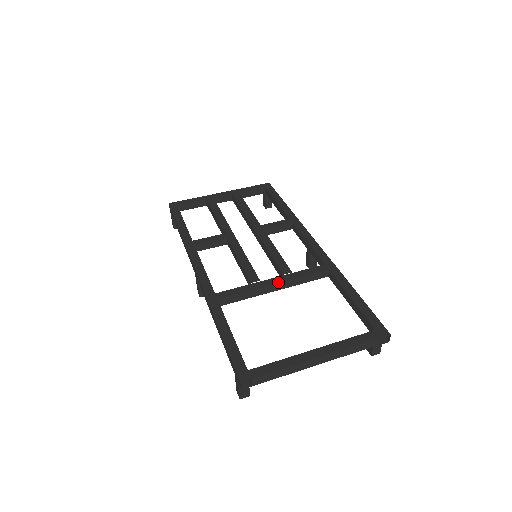
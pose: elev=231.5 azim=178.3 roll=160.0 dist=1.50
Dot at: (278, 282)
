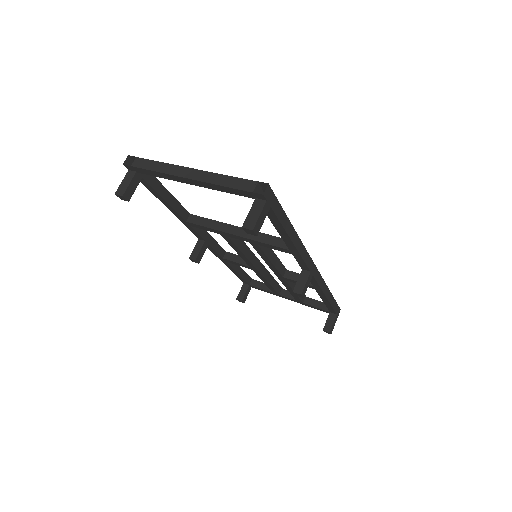
Dot at: occluded
